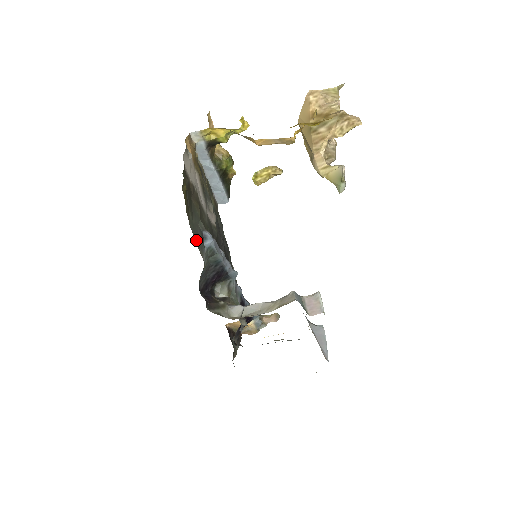
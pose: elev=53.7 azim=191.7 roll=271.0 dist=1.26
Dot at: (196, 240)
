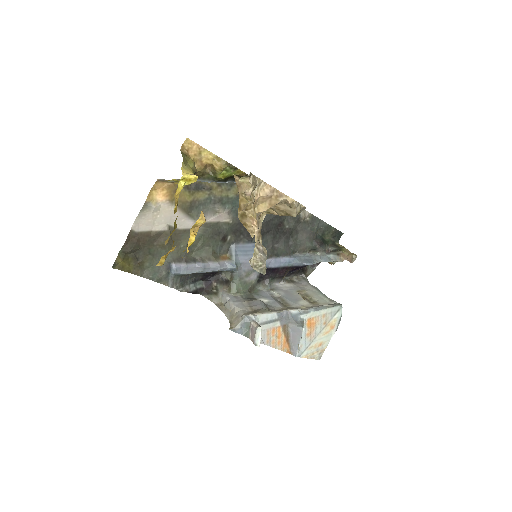
Dot at: (154, 279)
